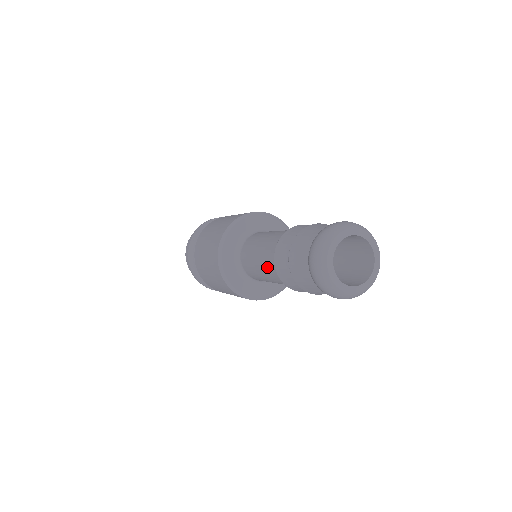
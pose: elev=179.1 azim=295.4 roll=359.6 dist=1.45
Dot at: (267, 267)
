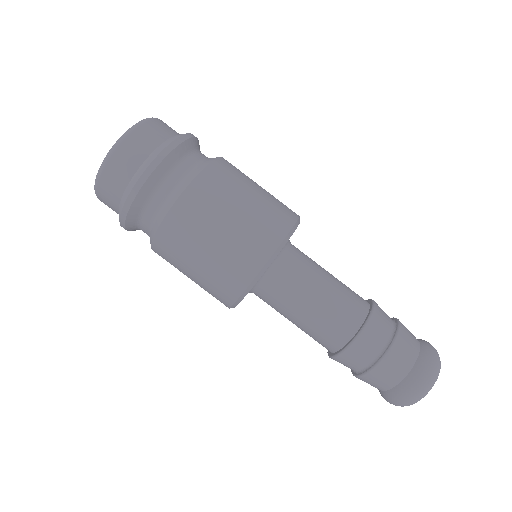
Dot at: (316, 334)
